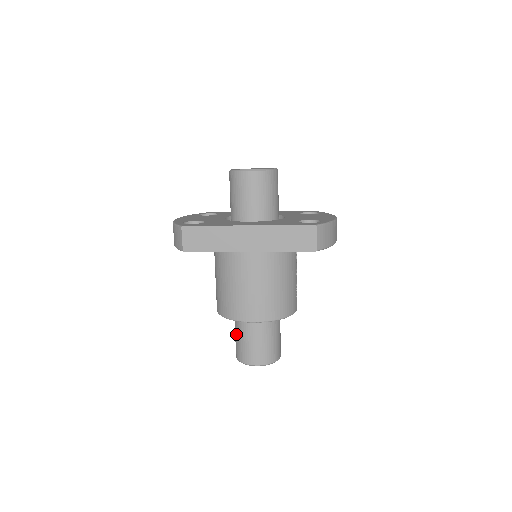
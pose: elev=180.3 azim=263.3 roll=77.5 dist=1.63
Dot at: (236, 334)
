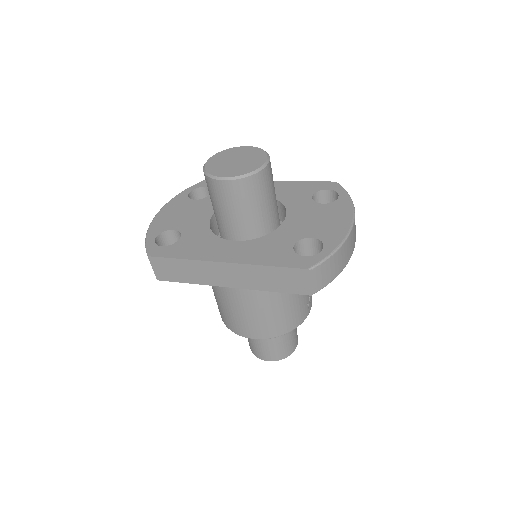
Dot at: occluded
